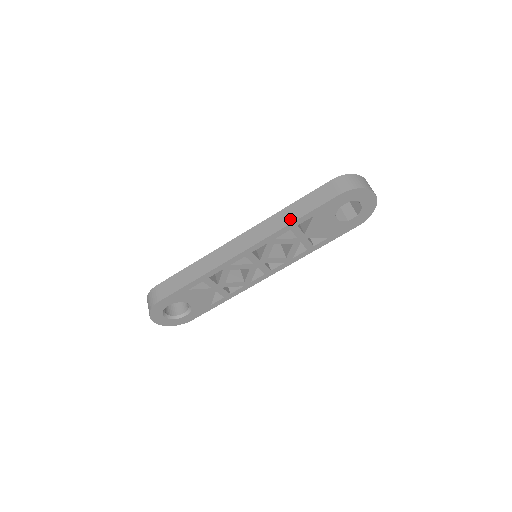
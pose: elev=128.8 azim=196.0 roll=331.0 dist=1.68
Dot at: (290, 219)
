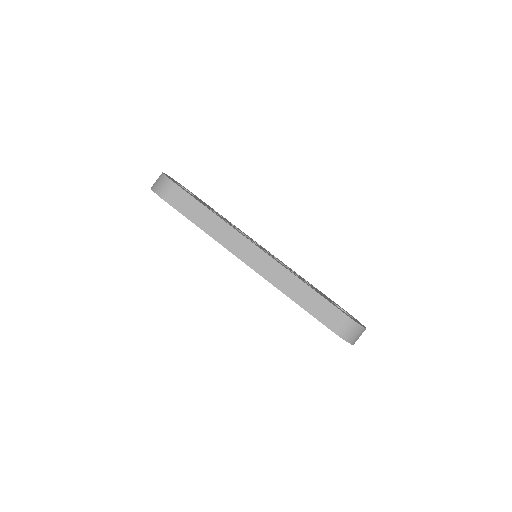
Dot at: (292, 293)
